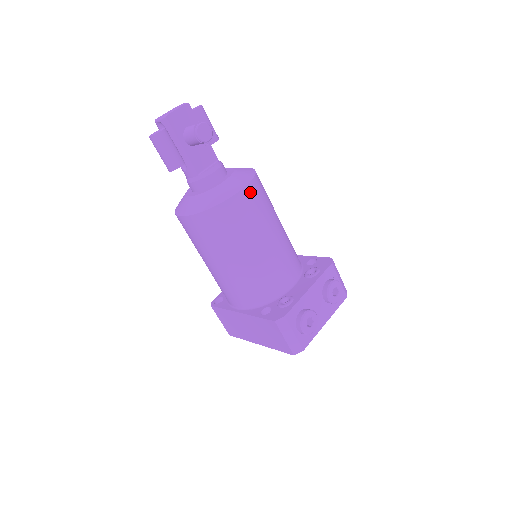
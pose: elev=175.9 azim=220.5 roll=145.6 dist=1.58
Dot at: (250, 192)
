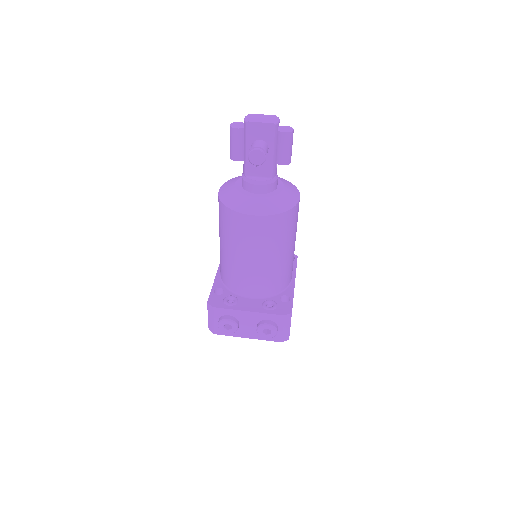
Dot at: (259, 222)
